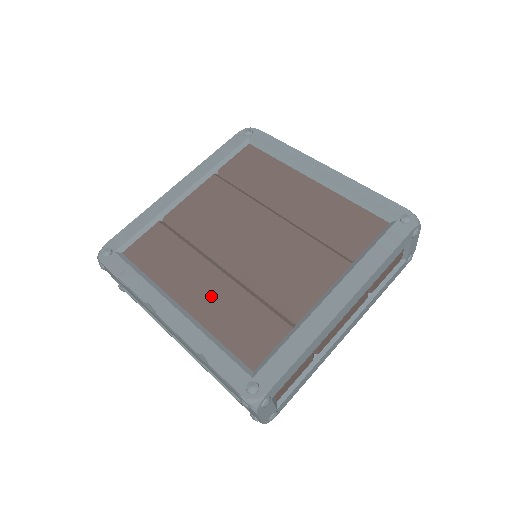
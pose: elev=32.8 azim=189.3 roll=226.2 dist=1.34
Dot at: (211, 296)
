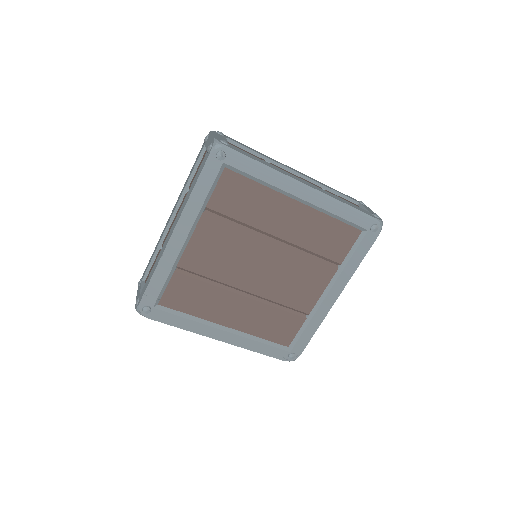
Dot at: (246, 316)
